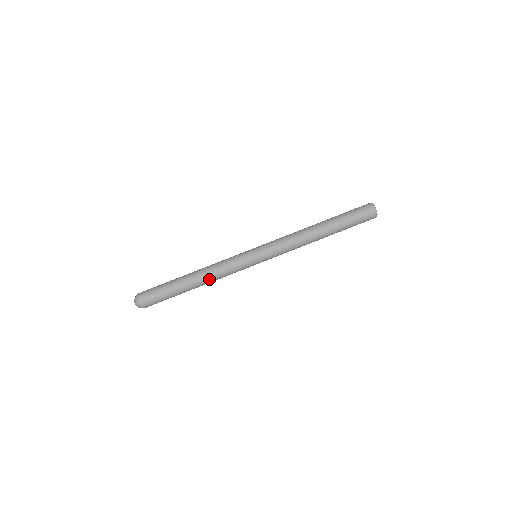
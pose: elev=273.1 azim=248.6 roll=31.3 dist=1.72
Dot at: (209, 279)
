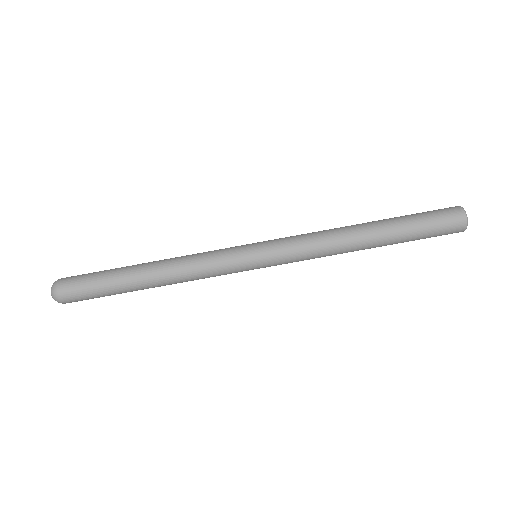
Dot at: (171, 268)
